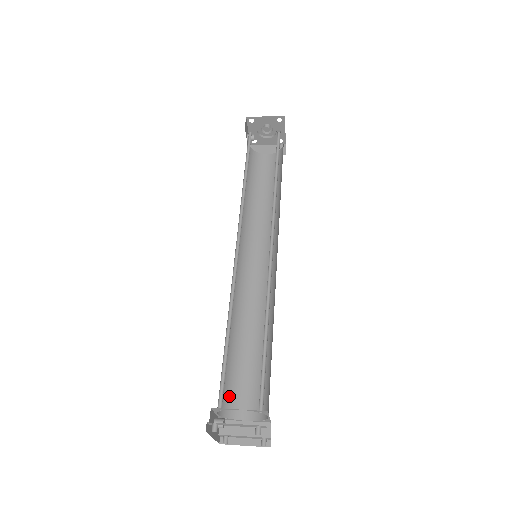
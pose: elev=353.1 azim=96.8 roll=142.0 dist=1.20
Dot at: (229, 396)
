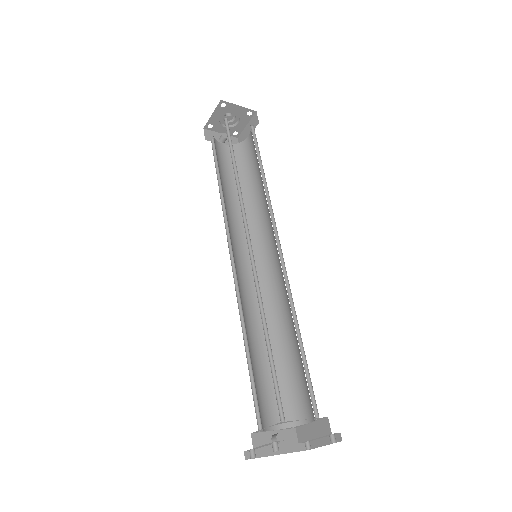
Dot at: (288, 404)
